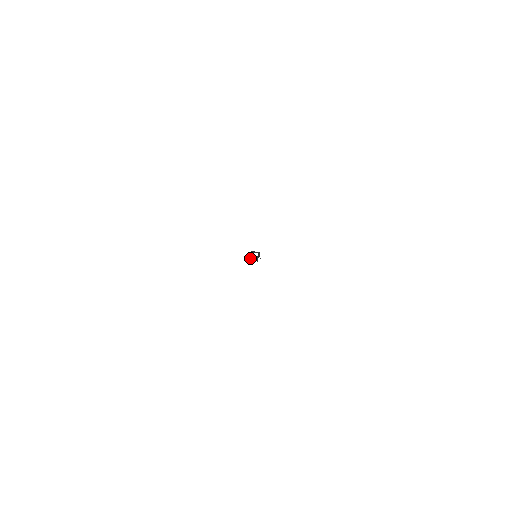
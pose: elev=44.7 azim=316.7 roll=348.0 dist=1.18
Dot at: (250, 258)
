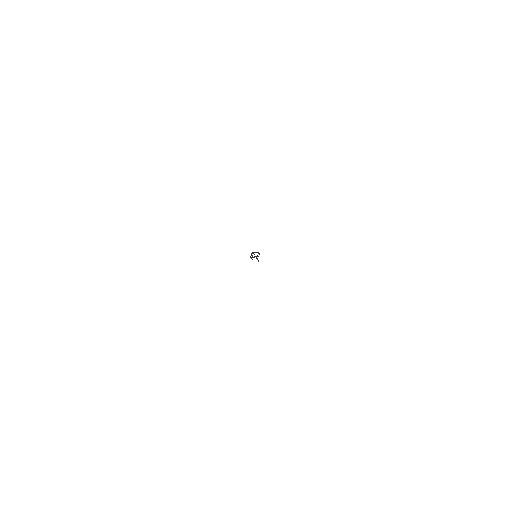
Dot at: (251, 258)
